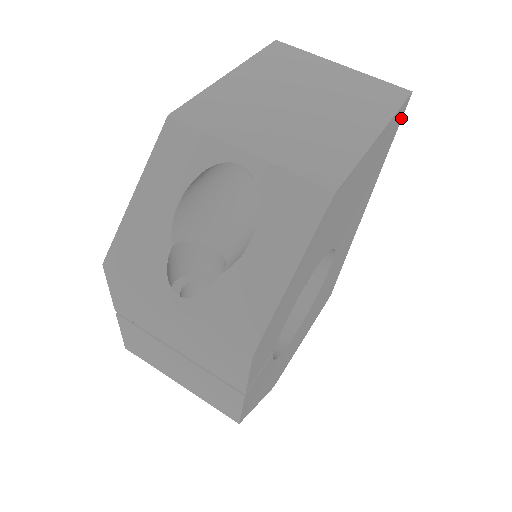
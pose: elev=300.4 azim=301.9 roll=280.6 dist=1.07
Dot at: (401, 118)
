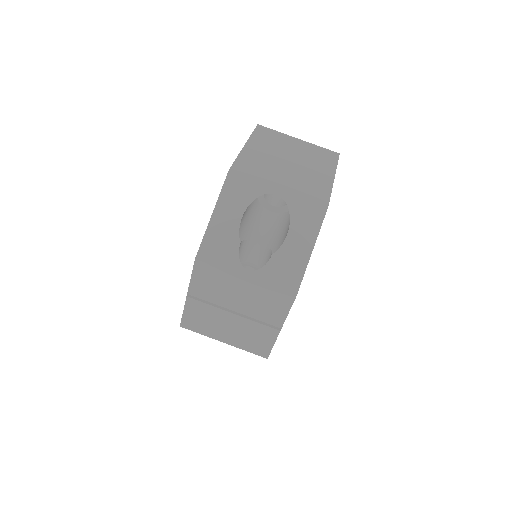
Dot at: occluded
